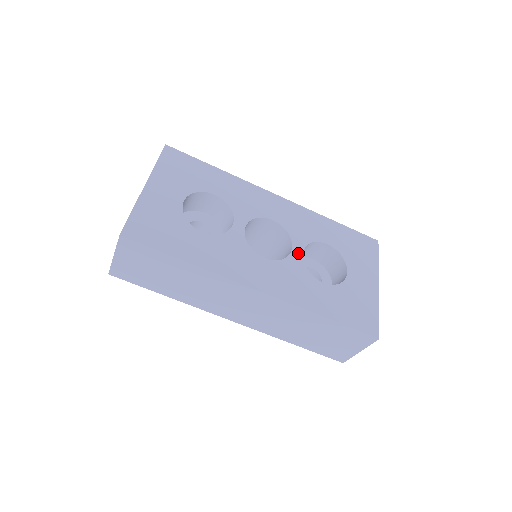
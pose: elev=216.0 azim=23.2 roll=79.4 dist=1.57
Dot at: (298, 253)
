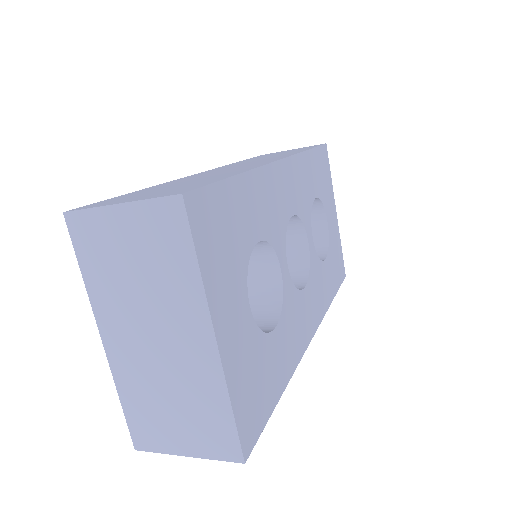
Dot at: (312, 243)
